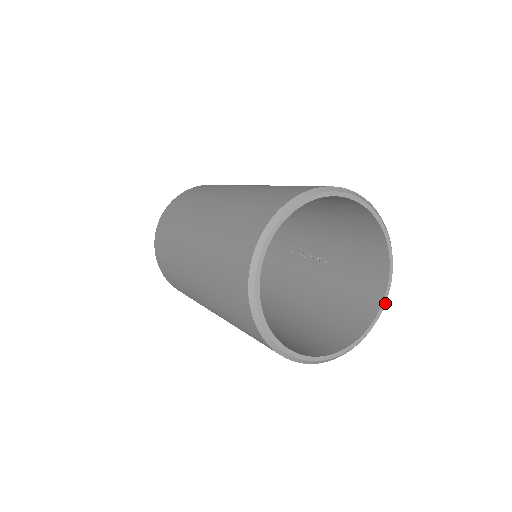
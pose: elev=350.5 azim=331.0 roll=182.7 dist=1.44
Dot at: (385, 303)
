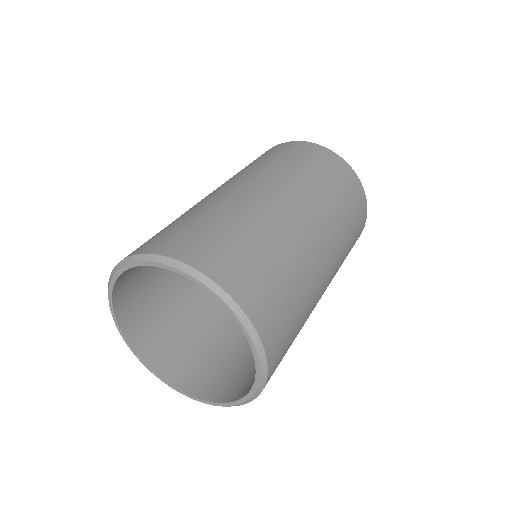
Dot at: (210, 404)
